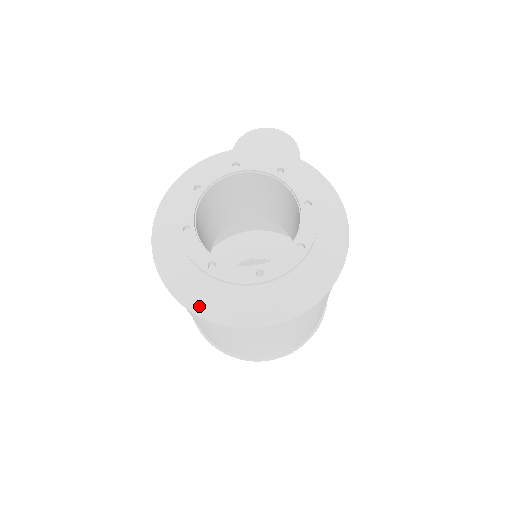
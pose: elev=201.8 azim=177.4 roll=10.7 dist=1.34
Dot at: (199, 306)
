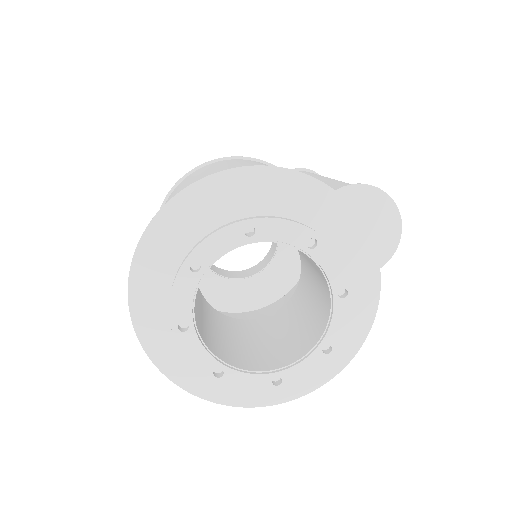
Dot at: (144, 322)
